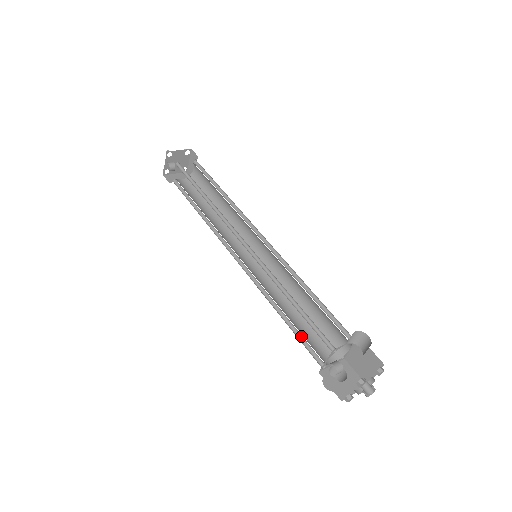
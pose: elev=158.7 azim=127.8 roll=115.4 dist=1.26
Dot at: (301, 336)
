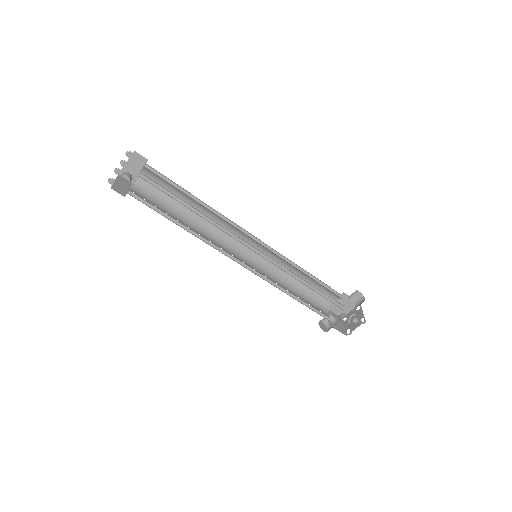
Dot at: (310, 306)
